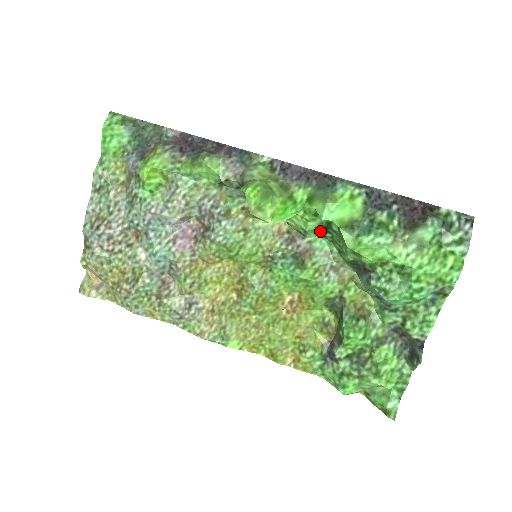
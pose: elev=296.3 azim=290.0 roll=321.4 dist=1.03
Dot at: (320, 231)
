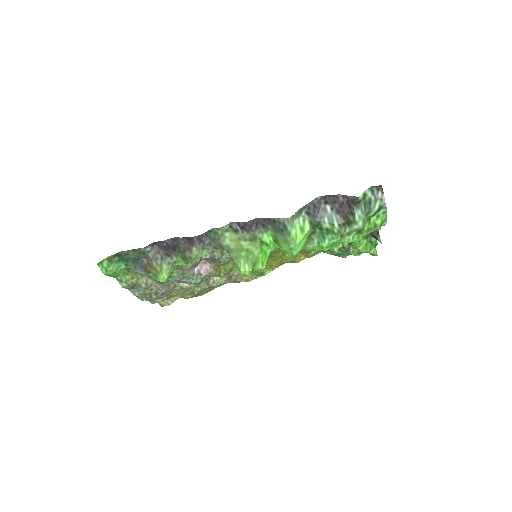
Dot at: occluded
